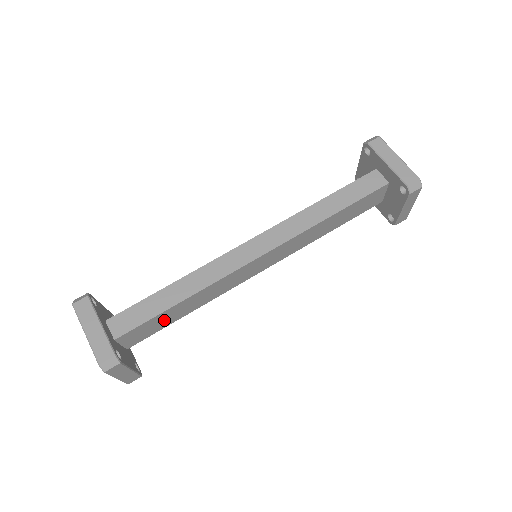
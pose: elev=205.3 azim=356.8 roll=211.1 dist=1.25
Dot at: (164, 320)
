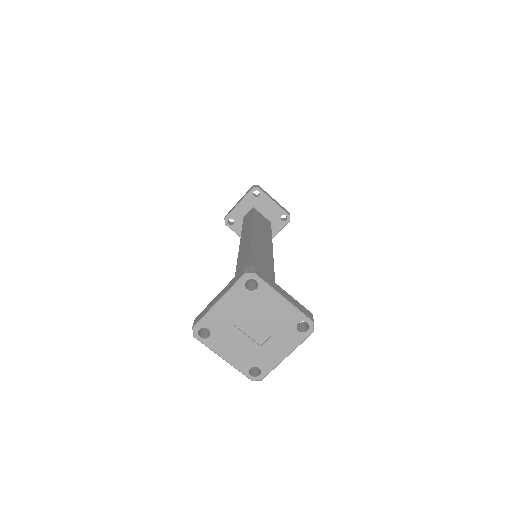
Dot at: occluded
